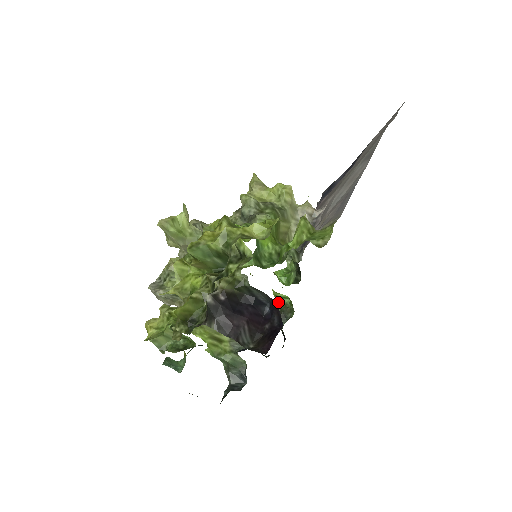
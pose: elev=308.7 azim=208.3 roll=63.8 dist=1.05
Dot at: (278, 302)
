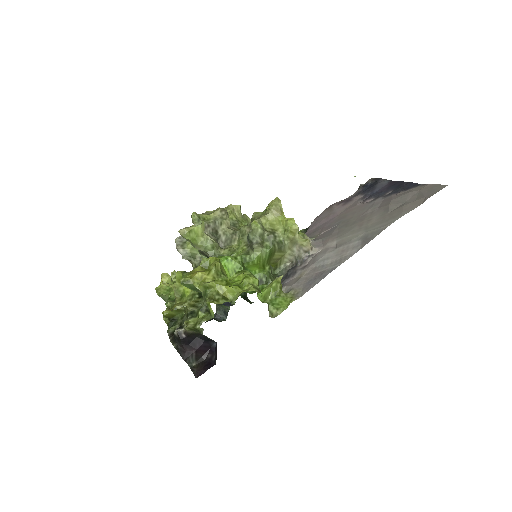
Dot at: occluded
